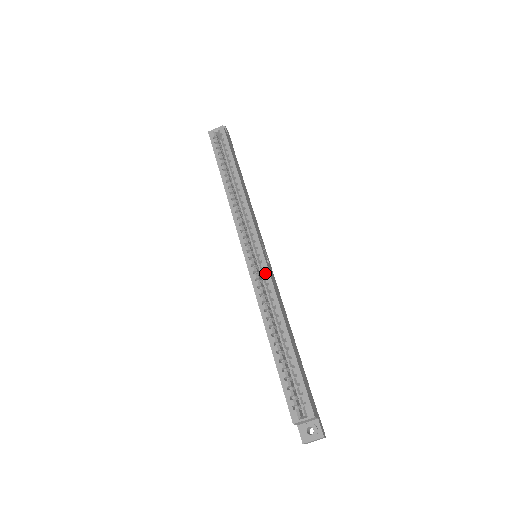
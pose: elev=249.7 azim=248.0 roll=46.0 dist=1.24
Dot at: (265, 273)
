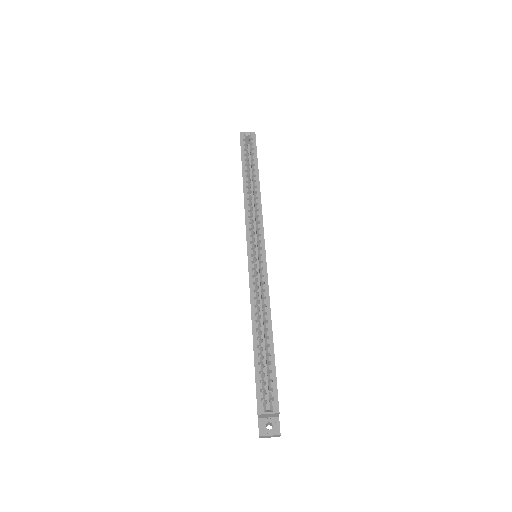
Dot at: (263, 273)
